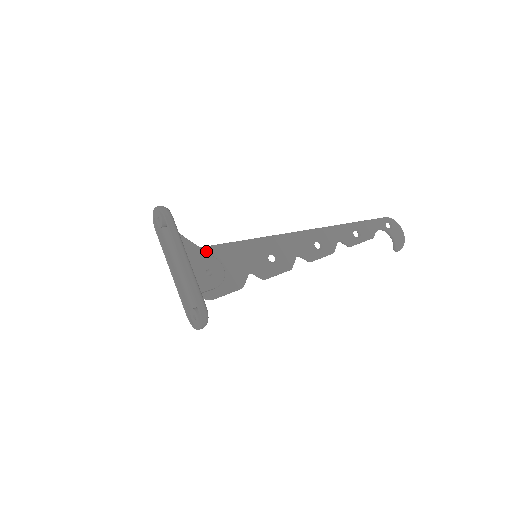
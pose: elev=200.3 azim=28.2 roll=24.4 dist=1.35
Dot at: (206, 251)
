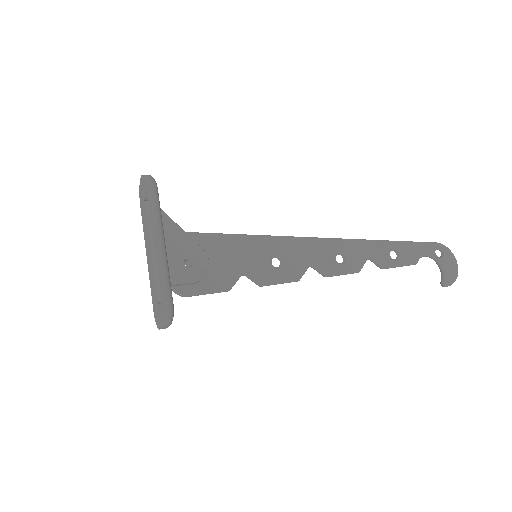
Dot at: (193, 238)
